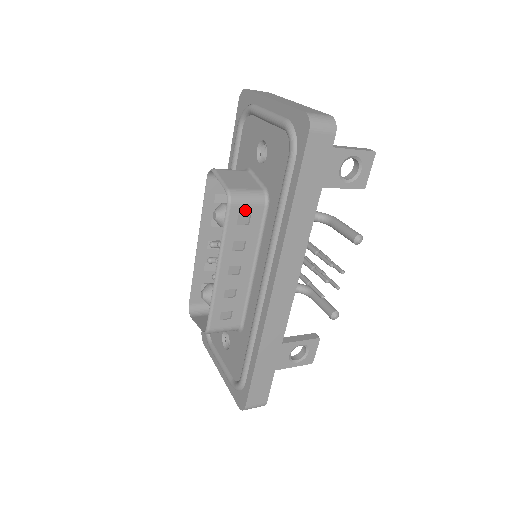
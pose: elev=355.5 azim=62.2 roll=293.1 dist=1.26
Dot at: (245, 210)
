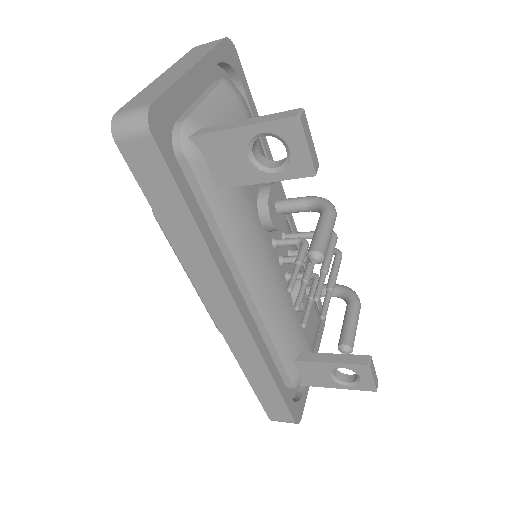
Dot at: occluded
